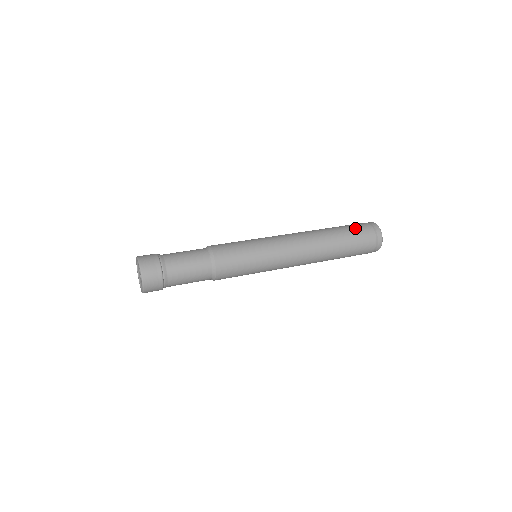
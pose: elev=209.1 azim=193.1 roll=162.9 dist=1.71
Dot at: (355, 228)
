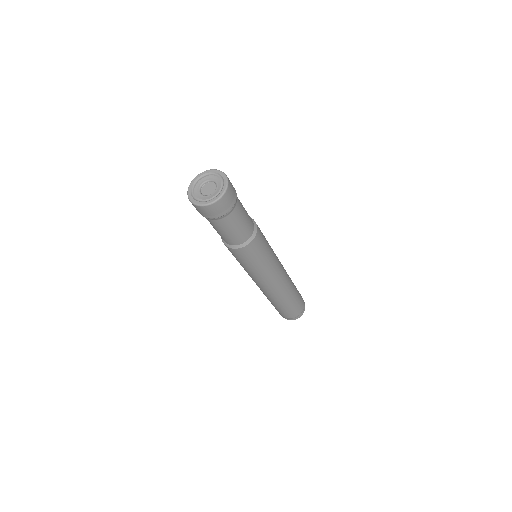
Dot at: occluded
